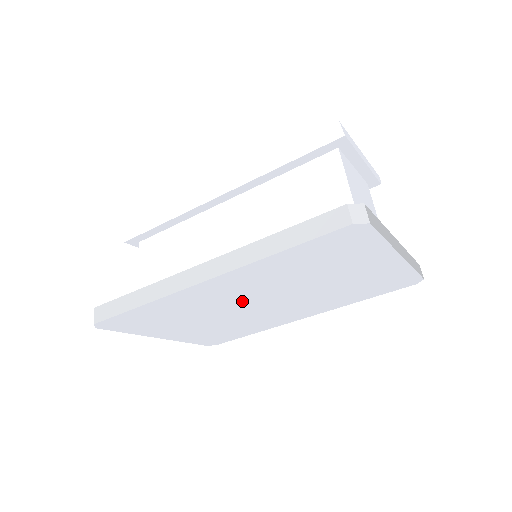
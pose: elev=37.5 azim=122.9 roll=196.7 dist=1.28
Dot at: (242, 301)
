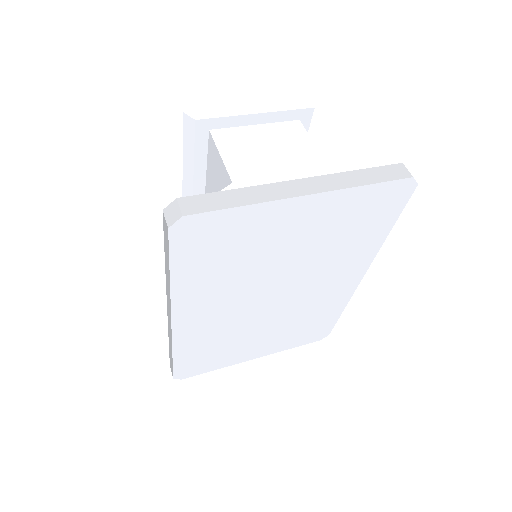
Dot at: (248, 310)
